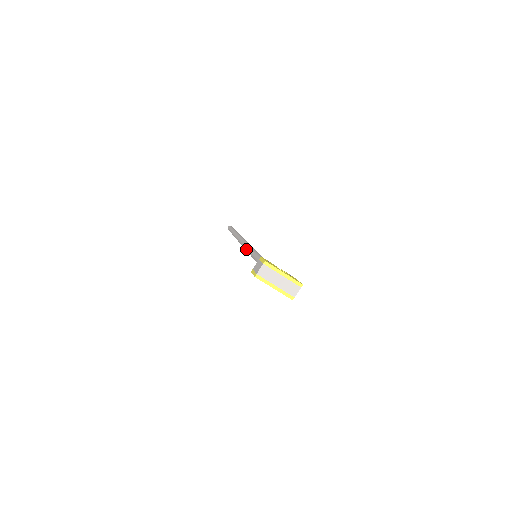
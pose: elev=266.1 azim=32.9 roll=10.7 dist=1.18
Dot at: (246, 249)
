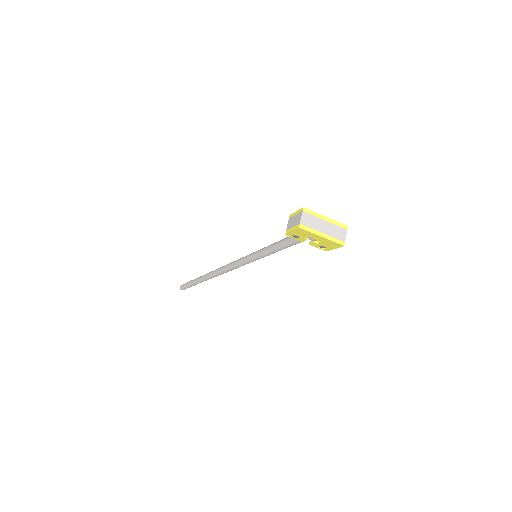
Dot at: (234, 264)
